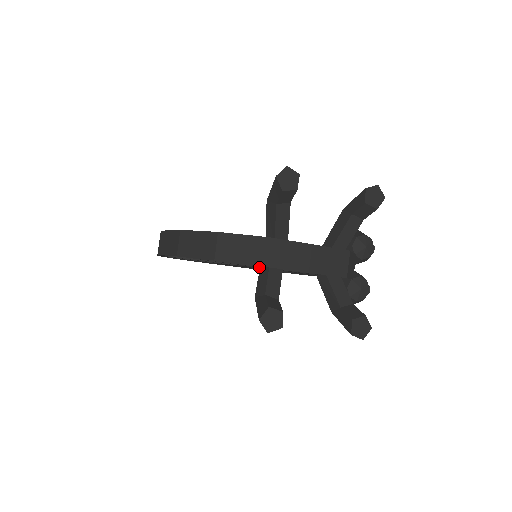
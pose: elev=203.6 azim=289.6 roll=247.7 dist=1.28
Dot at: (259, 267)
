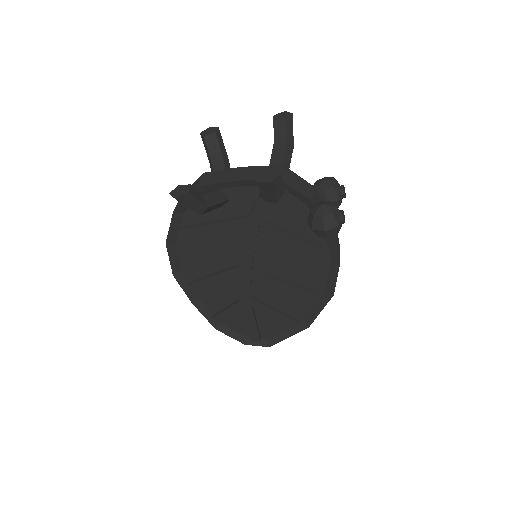
Dot at: (243, 244)
